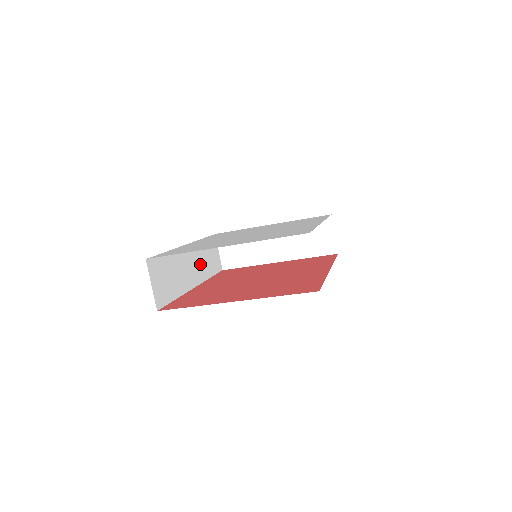
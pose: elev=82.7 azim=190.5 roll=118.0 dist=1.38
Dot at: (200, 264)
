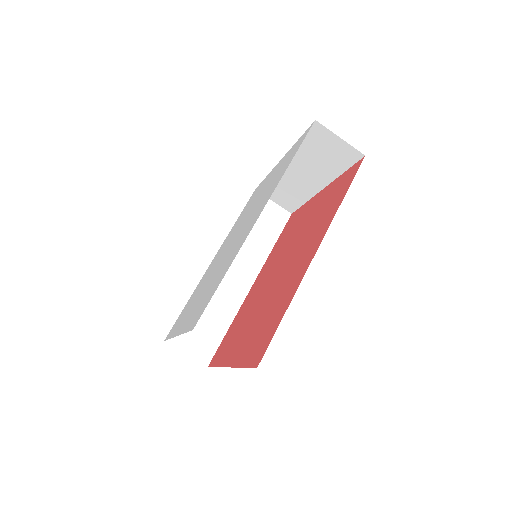
Dot at: (247, 253)
